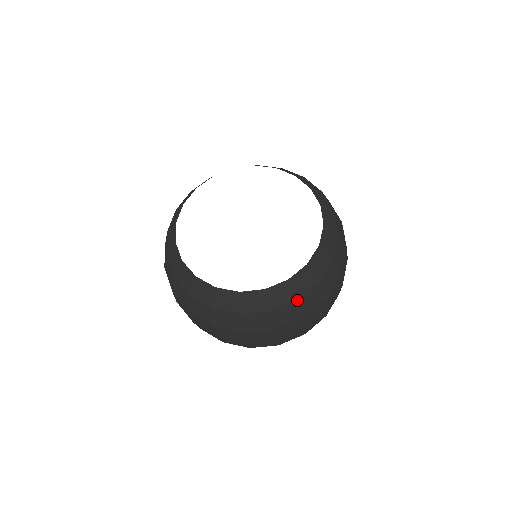
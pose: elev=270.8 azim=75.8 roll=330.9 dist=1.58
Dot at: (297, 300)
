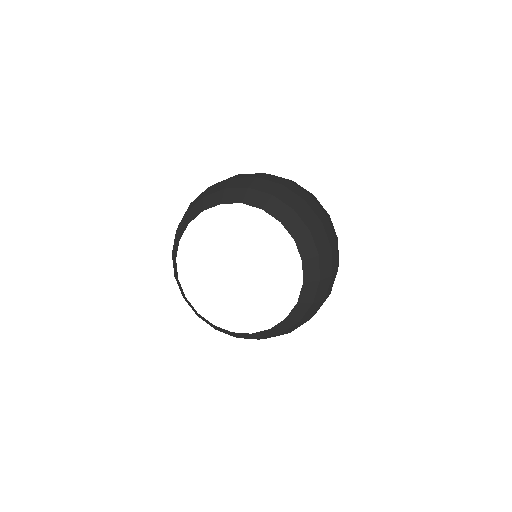
Dot at: (299, 322)
